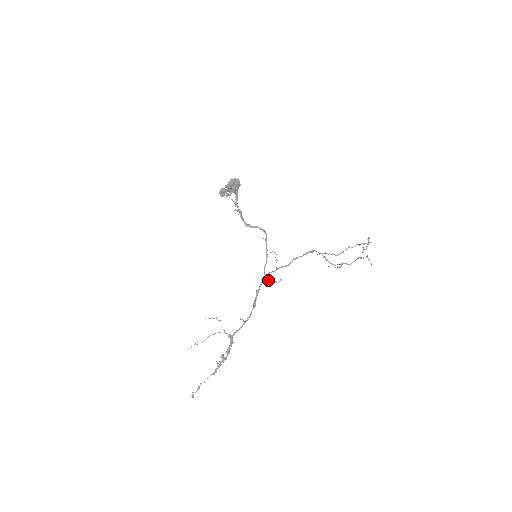
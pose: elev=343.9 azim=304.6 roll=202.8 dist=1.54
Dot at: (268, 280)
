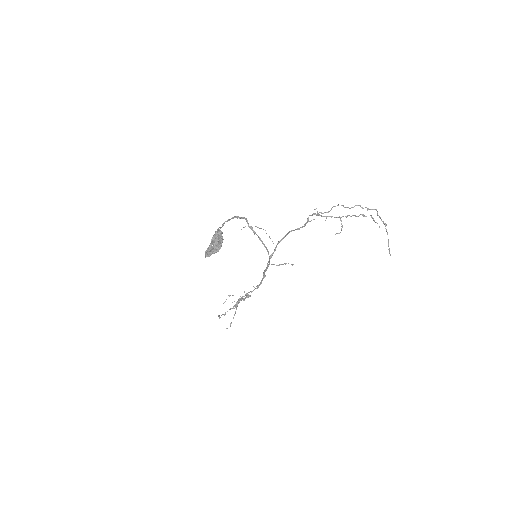
Dot at: occluded
